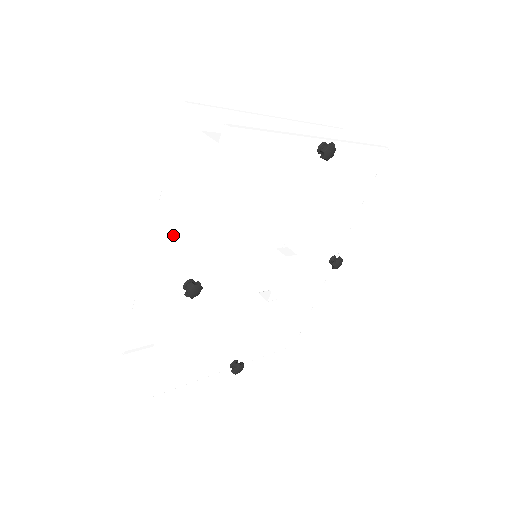
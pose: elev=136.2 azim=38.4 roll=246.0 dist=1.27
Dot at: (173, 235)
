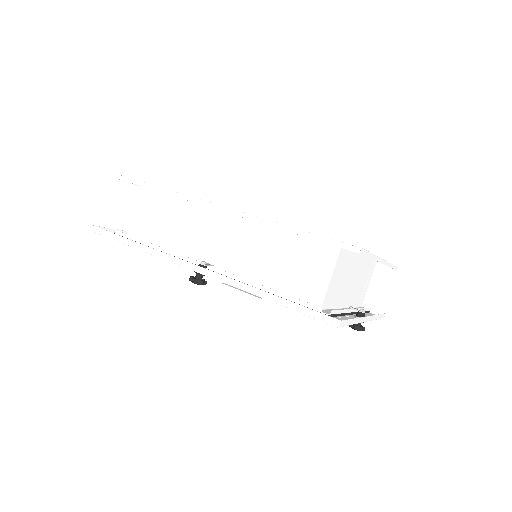
Dot at: (240, 217)
